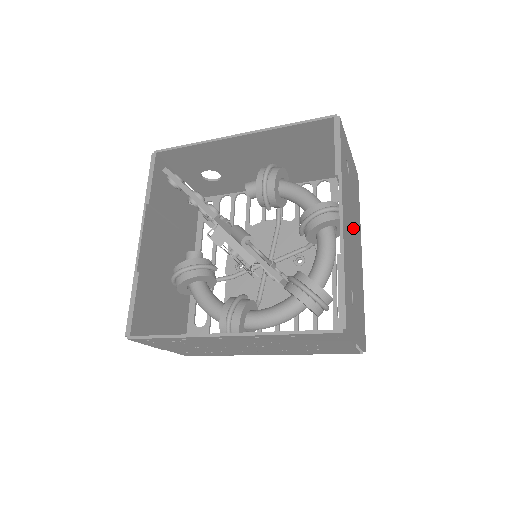
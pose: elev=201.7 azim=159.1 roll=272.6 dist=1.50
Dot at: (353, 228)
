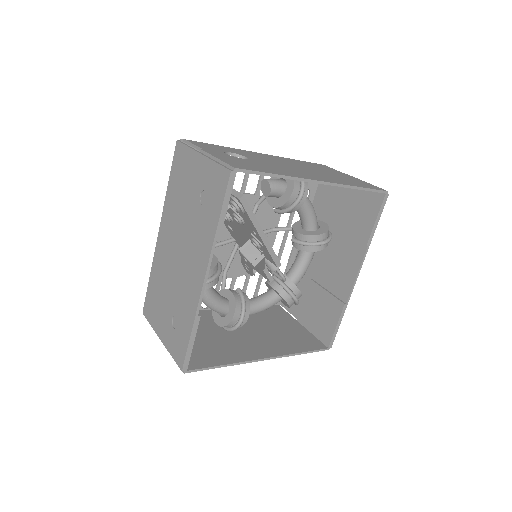
Dot at: (329, 247)
